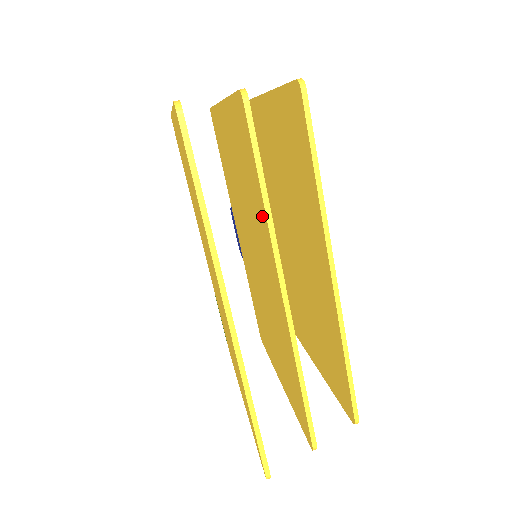
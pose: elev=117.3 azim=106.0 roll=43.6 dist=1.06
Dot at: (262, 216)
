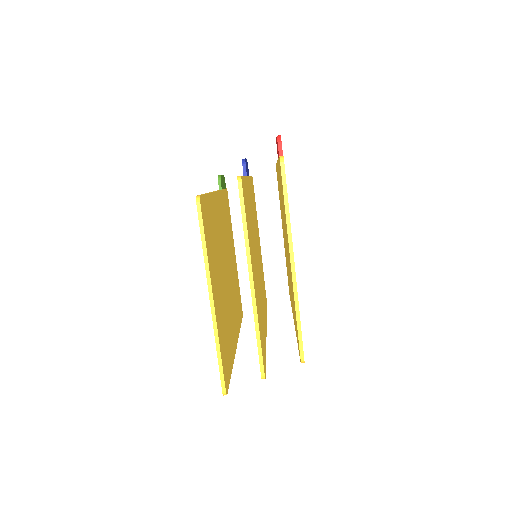
Dot at: occluded
